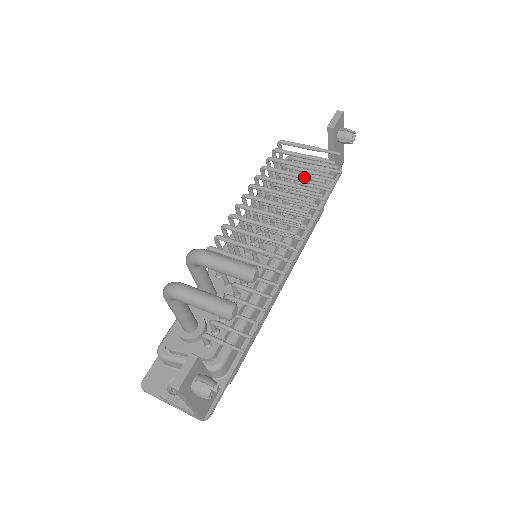
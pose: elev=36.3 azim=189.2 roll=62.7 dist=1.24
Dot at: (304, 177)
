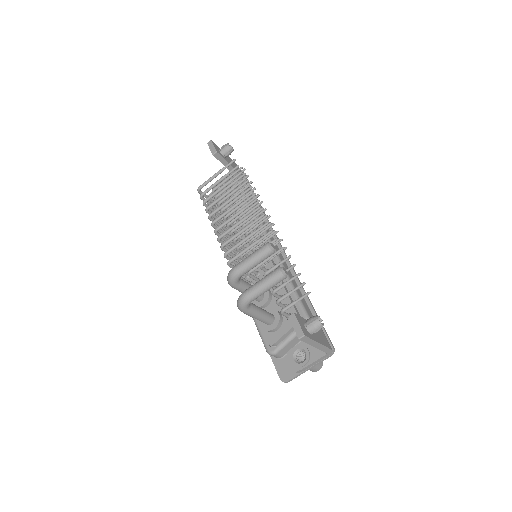
Dot at: (233, 189)
